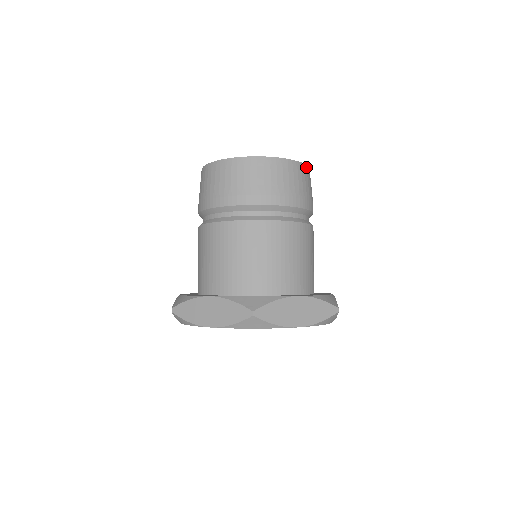
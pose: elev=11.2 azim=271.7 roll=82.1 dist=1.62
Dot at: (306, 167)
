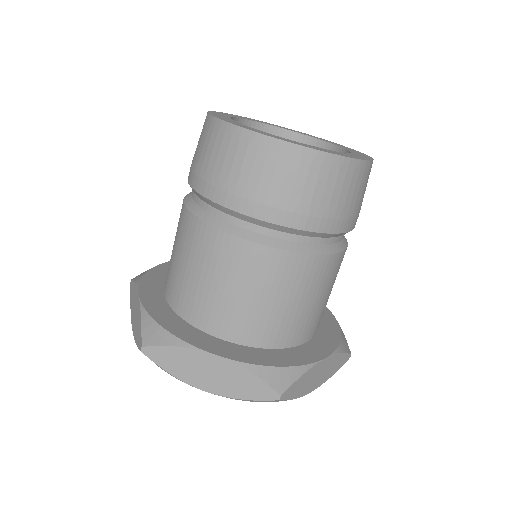
Dot at: occluded
